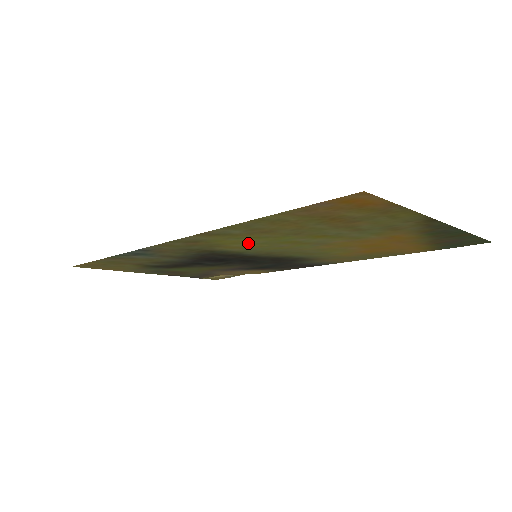
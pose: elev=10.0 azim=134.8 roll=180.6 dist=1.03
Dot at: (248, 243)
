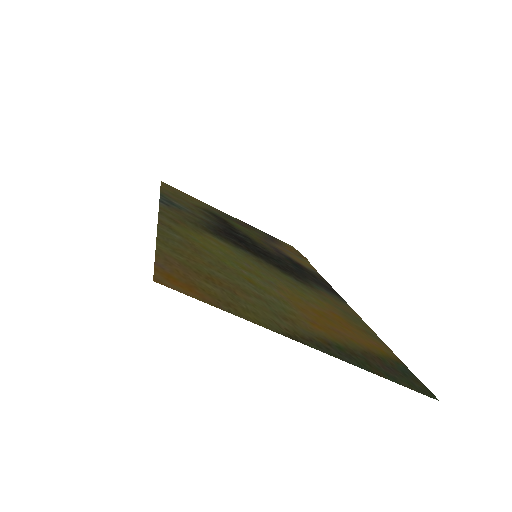
Dot at: (215, 246)
